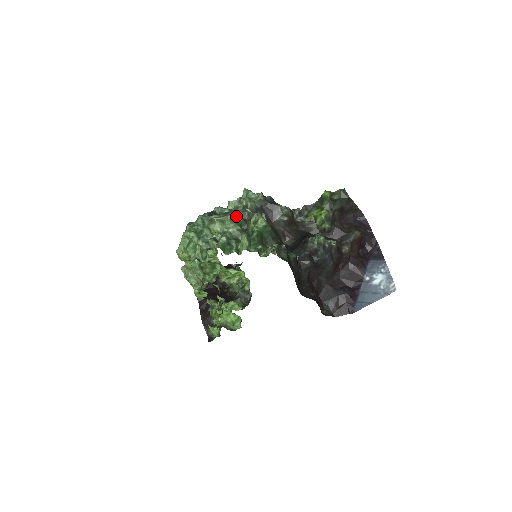
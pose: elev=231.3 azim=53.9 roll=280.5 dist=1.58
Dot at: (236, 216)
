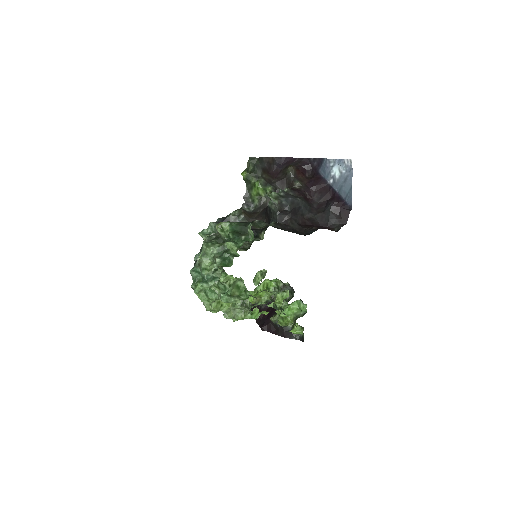
Dot at: (208, 242)
